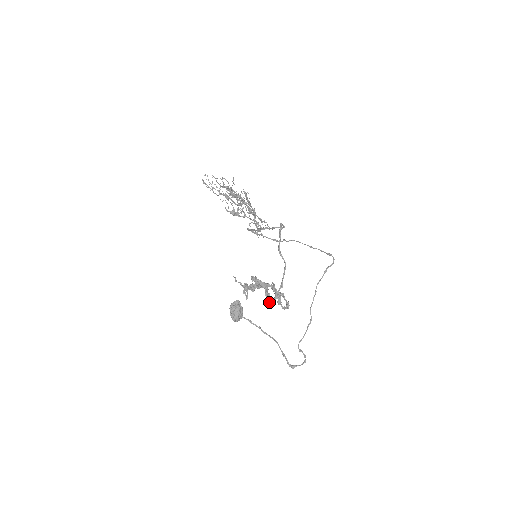
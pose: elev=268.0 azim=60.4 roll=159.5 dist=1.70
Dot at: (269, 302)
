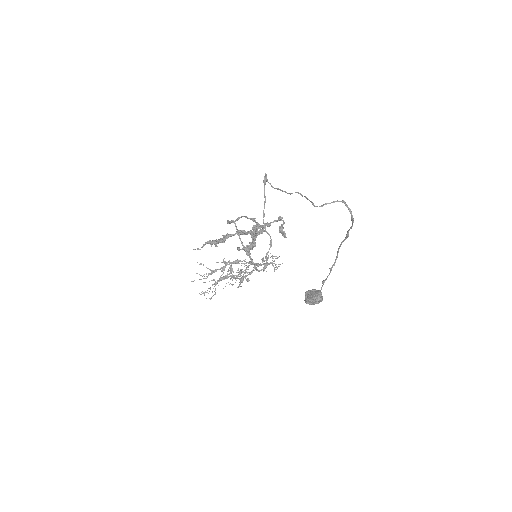
Dot at: (258, 233)
